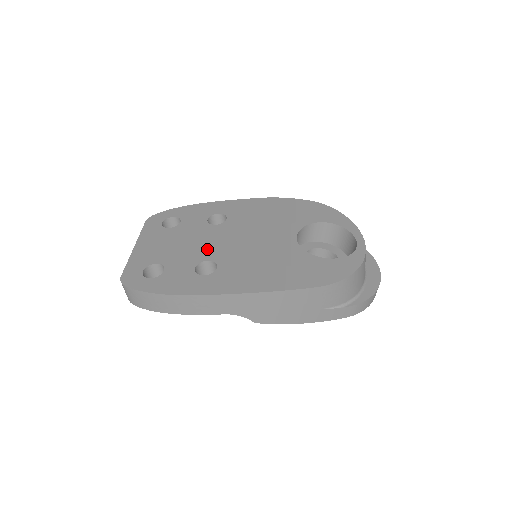
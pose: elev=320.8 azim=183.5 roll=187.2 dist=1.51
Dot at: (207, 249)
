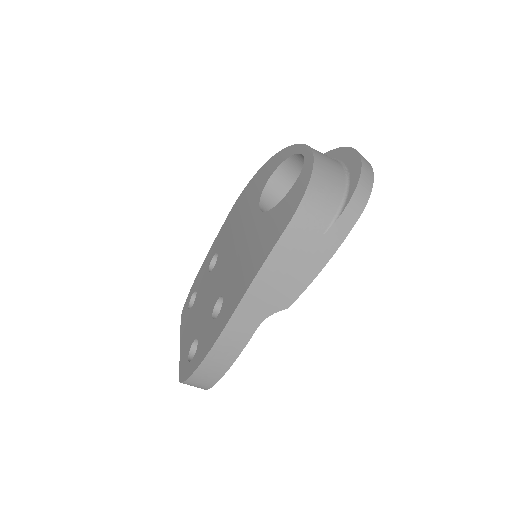
Dot at: (214, 293)
